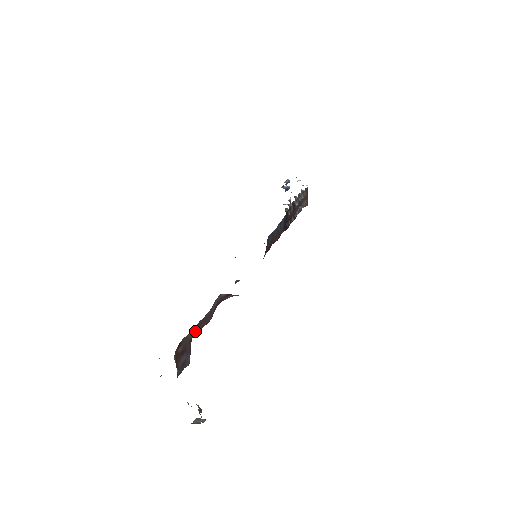
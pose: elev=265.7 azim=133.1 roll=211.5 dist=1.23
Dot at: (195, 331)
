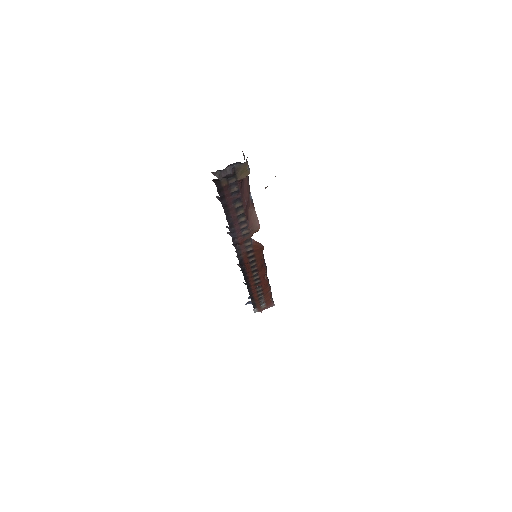
Dot at: occluded
